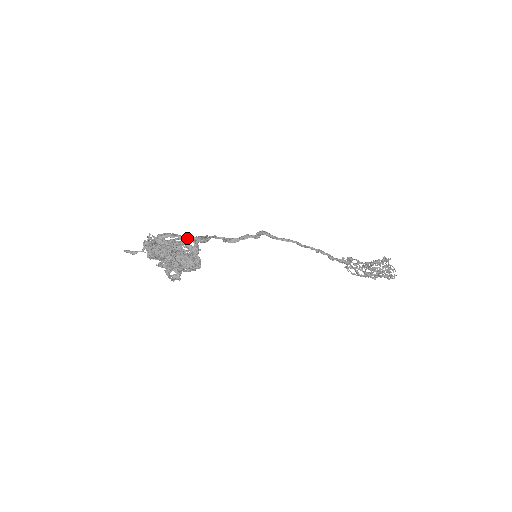
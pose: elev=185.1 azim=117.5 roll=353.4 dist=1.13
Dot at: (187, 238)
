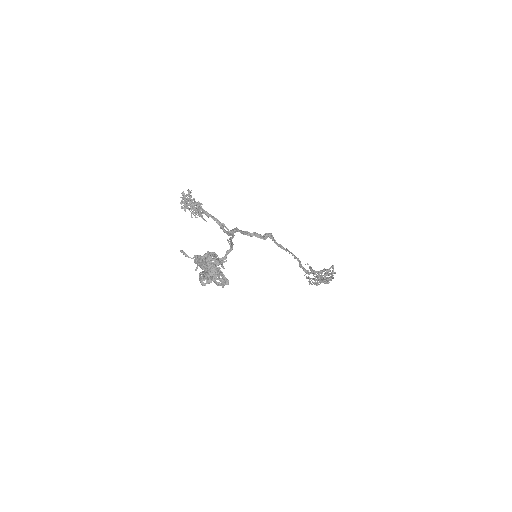
Dot at: (219, 225)
